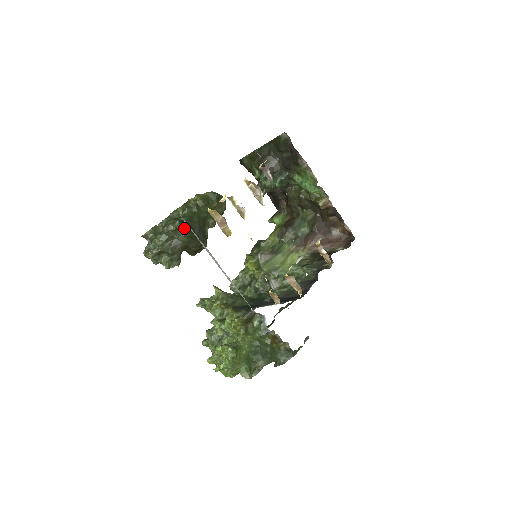
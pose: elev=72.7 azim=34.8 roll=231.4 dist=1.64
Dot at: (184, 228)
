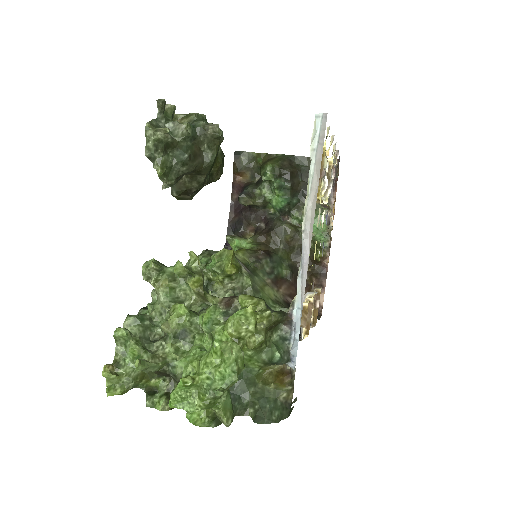
Dot at: occluded
